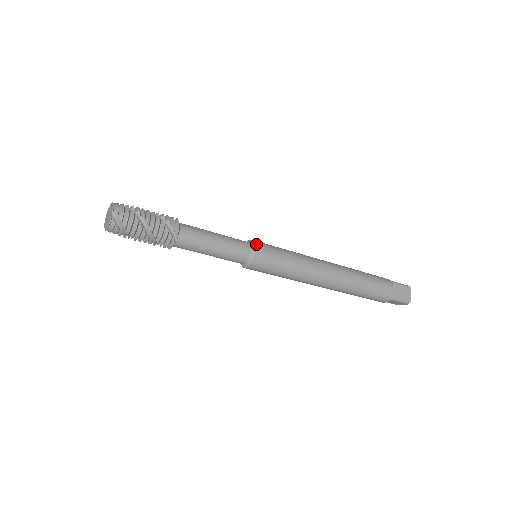
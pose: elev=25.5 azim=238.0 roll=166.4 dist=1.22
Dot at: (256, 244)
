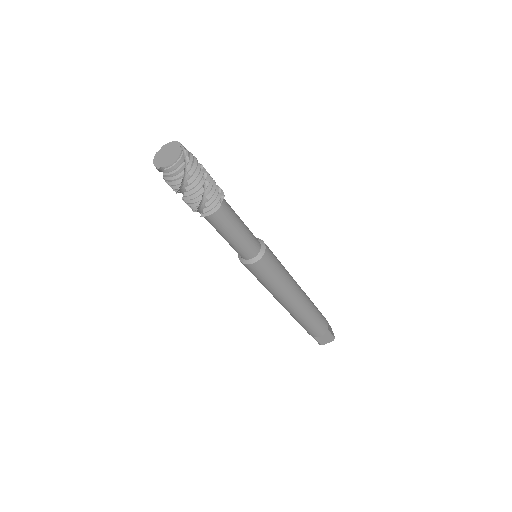
Dot at: (261, 240)
